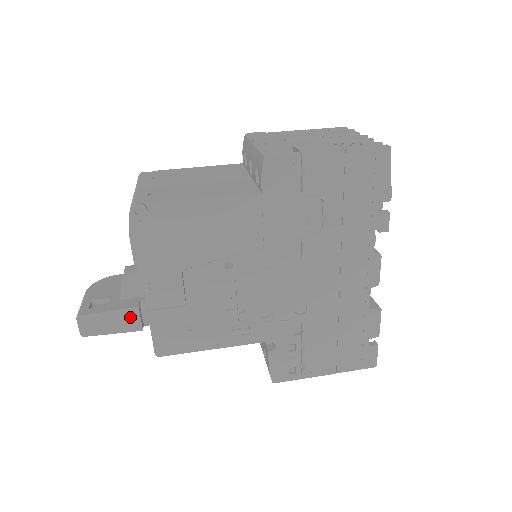
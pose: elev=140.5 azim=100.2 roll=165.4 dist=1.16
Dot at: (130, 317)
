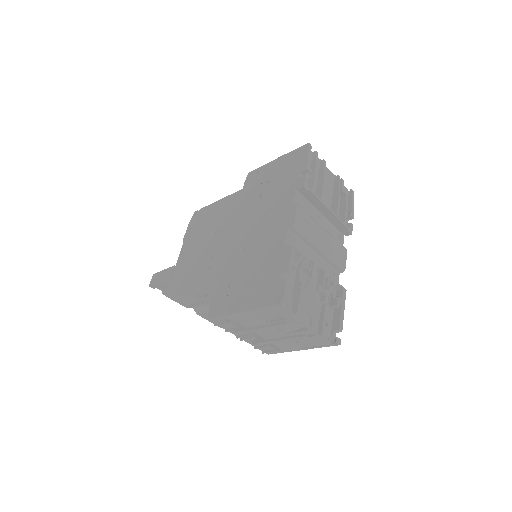
Dot at: (169, 272)
